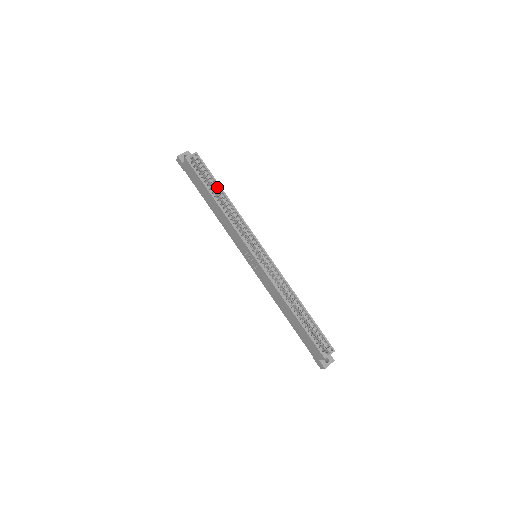
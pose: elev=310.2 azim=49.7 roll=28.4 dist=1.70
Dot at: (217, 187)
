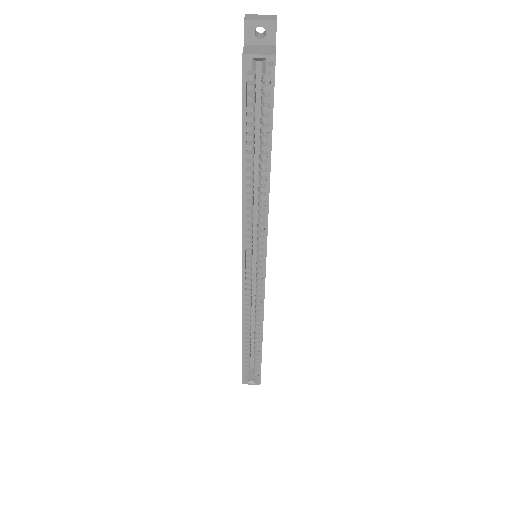
Dot at: (266, 146)
